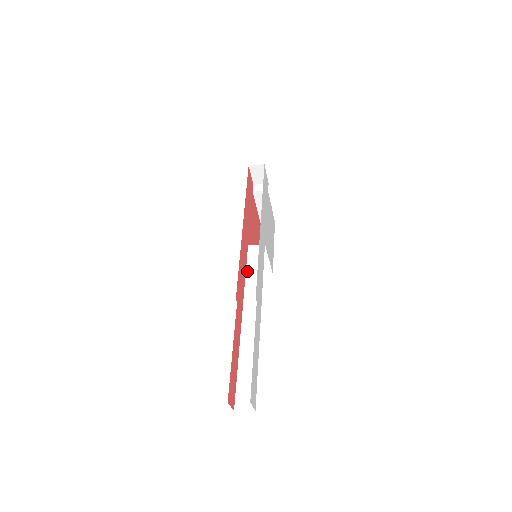
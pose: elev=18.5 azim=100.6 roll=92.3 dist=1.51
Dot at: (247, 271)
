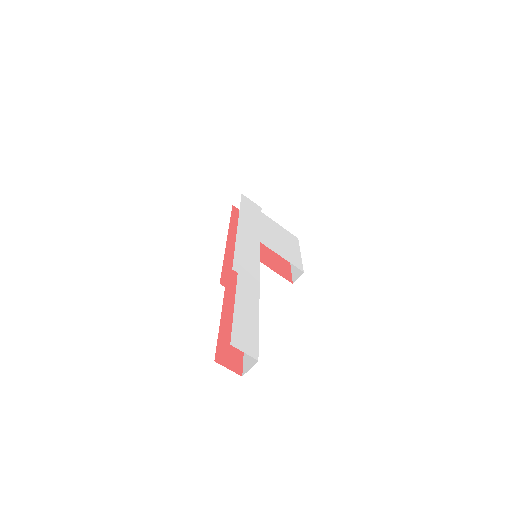
Dot at: occluded
